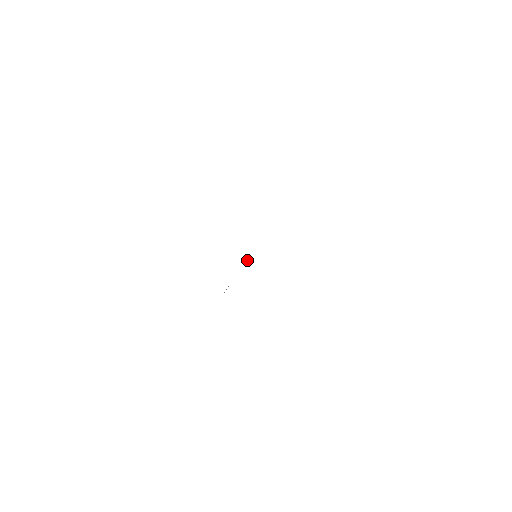
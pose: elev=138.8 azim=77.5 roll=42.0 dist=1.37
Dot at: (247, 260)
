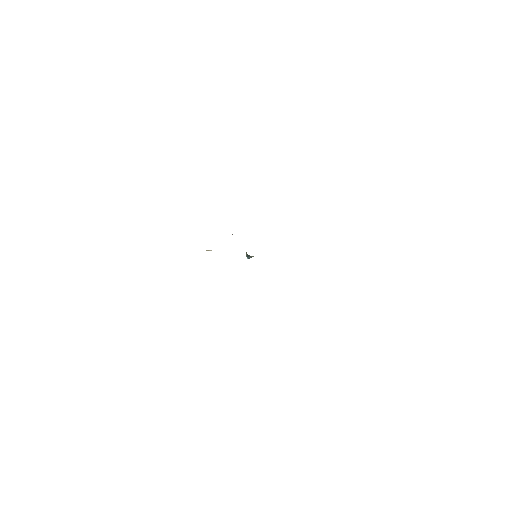
Dot at: (247, 255)
